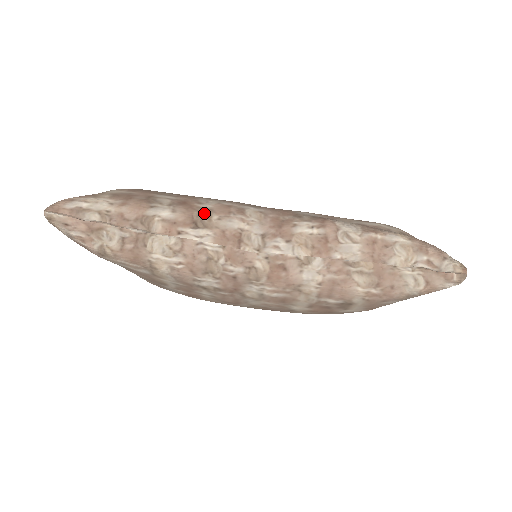
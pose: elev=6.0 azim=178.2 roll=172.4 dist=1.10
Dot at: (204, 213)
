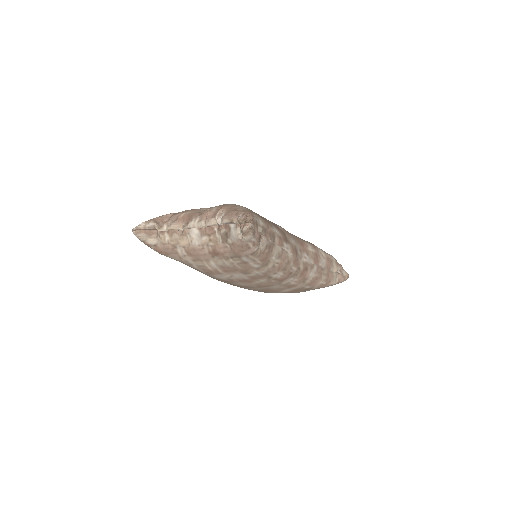
Dot at: (284, 233)
